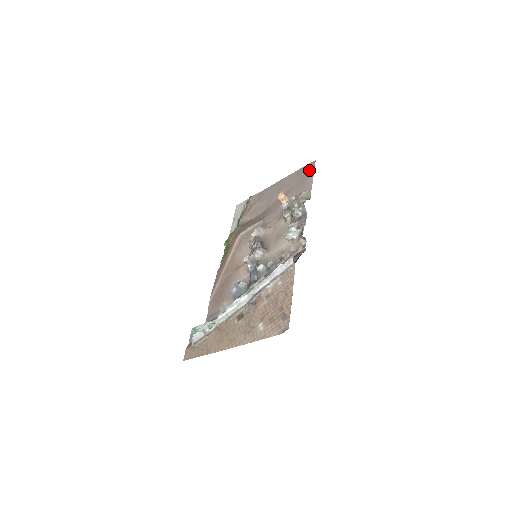
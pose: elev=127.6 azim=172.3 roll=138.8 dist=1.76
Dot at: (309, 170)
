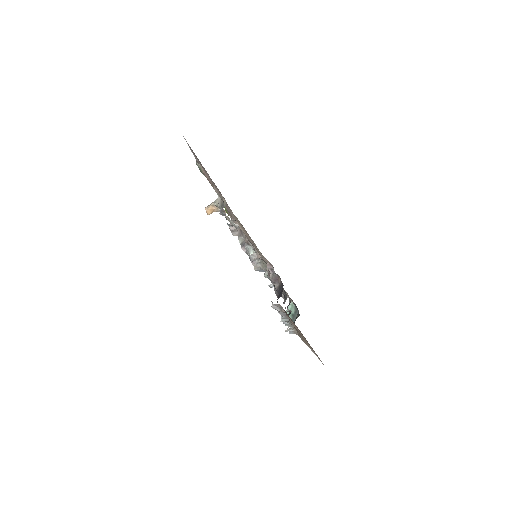
Dot at: occluded
